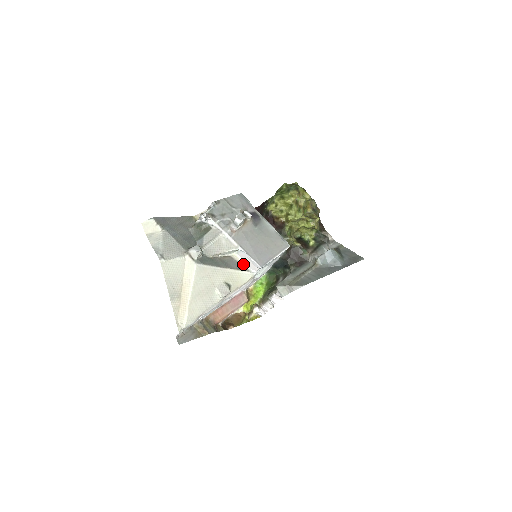
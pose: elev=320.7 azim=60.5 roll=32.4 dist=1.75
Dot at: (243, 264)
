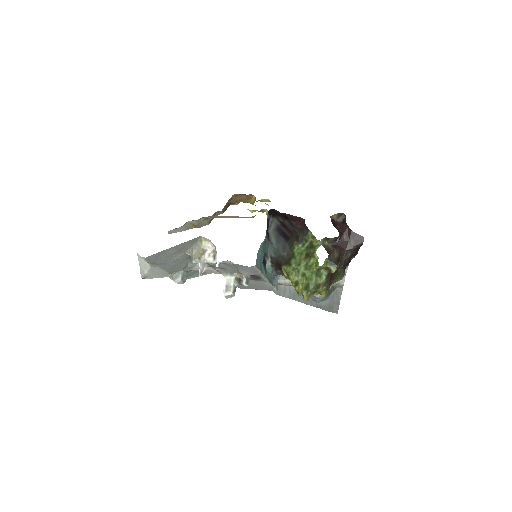
Dot at: occluded
